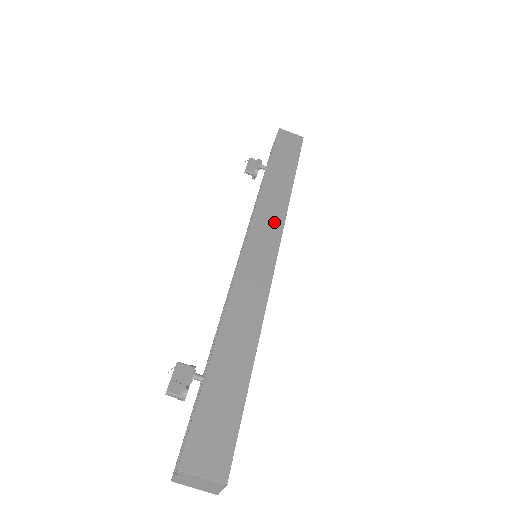
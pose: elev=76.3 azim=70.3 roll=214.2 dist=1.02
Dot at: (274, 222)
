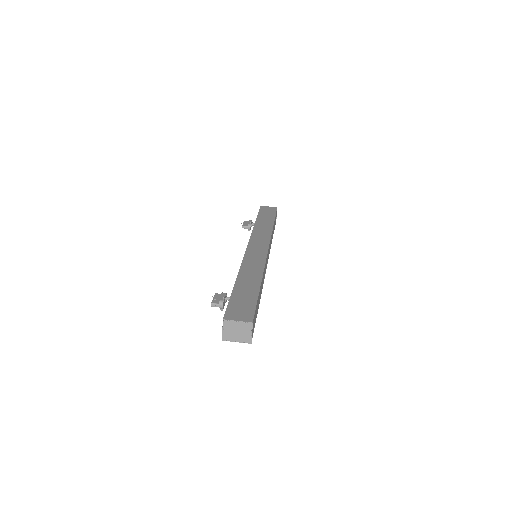
Dot at: (264, 239)
